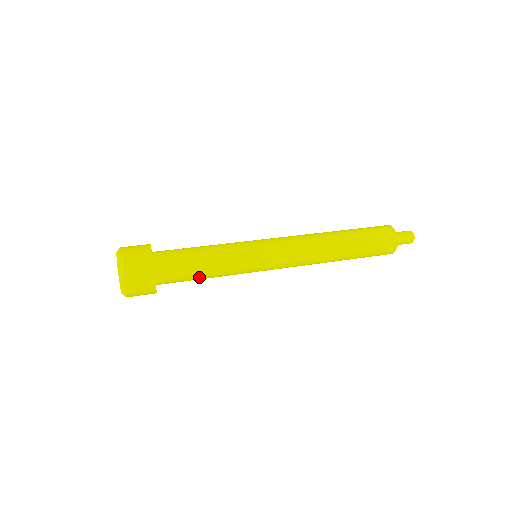
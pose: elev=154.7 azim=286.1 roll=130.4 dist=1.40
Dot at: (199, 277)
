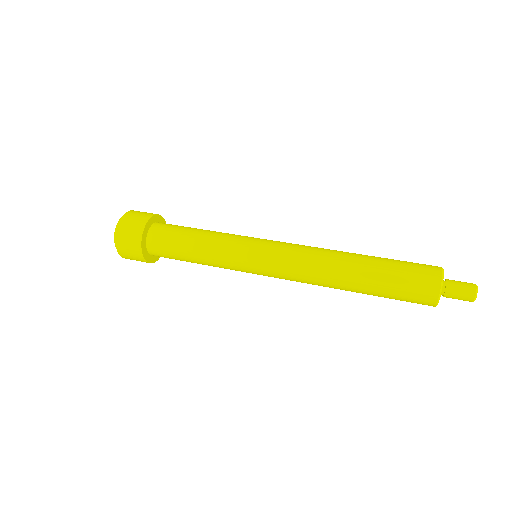
Dot at: occluded
